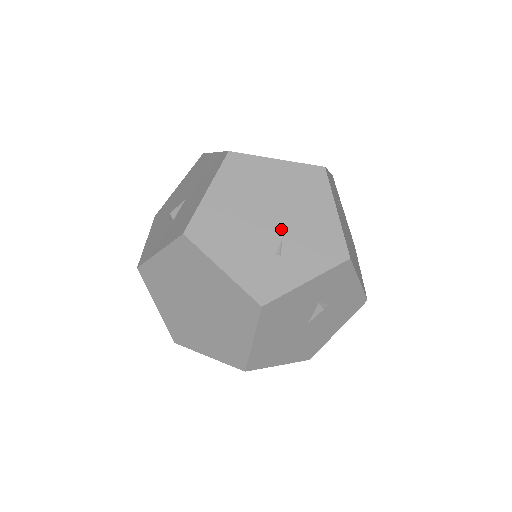
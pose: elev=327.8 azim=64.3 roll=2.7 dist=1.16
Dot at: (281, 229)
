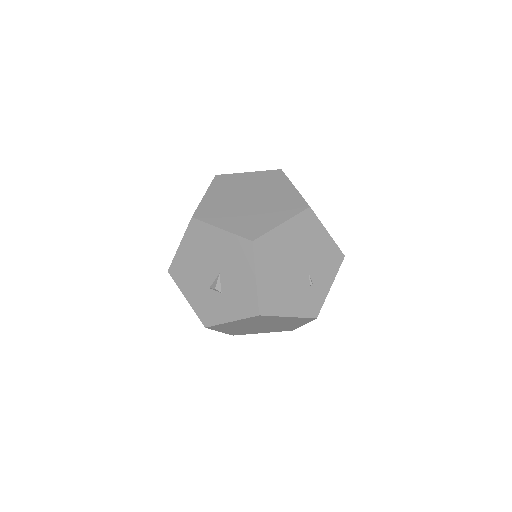
Dot at: (306, 269)
